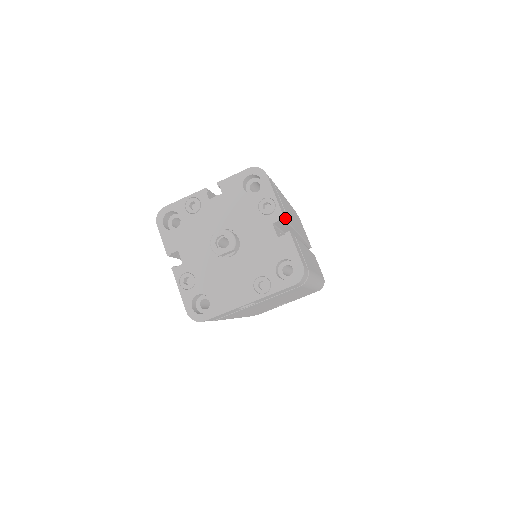
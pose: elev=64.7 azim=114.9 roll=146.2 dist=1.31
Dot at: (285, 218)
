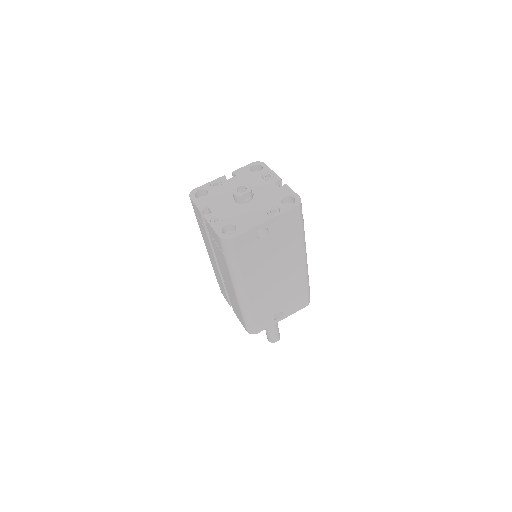
Dot at: (281, 183)
